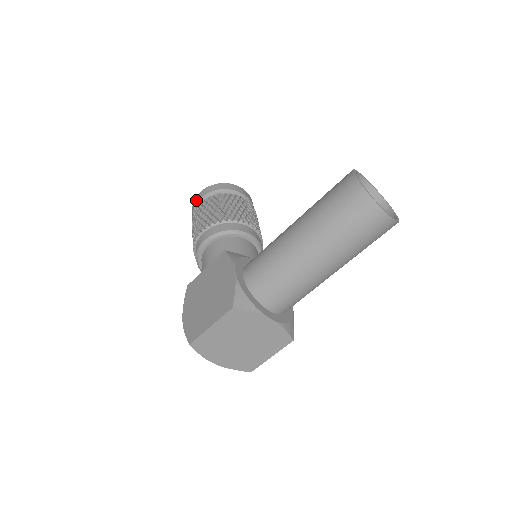
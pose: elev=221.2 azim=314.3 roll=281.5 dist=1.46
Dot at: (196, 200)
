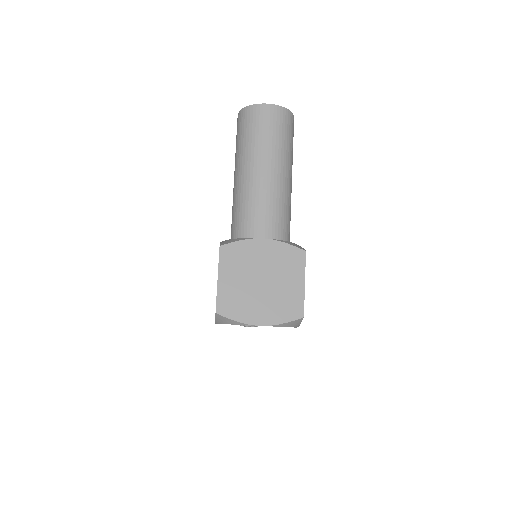
Dot at: occluded
